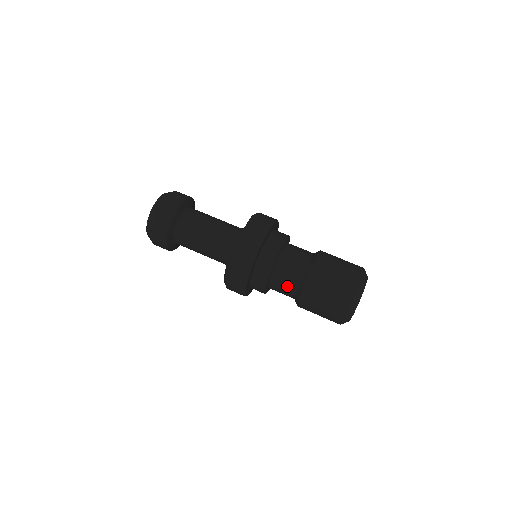
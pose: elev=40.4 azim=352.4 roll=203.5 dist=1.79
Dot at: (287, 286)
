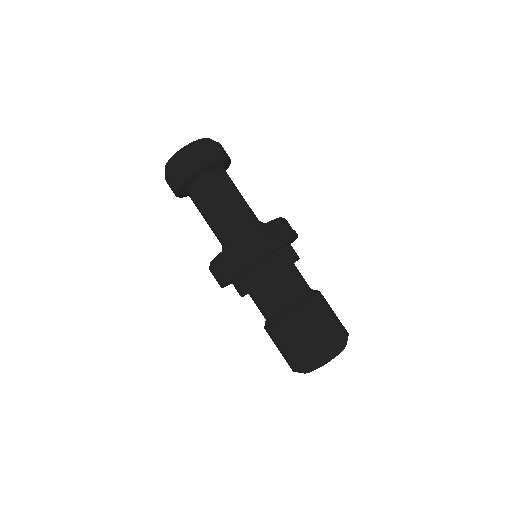
Dot at: (274, 301)
